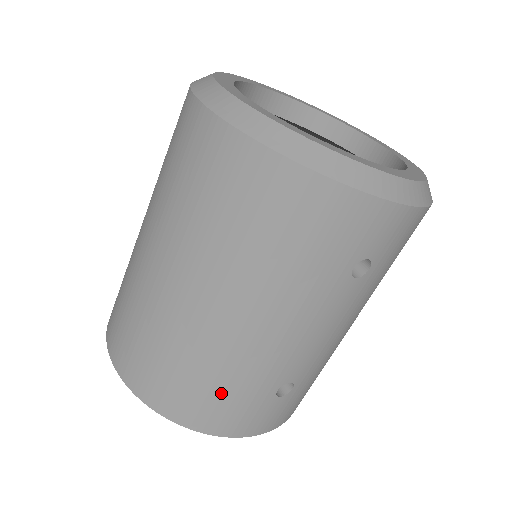
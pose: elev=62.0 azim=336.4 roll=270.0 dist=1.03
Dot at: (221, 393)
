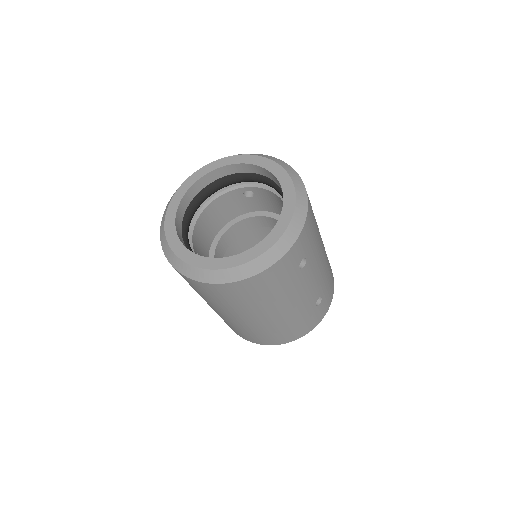
Dot at: (295, 327)
